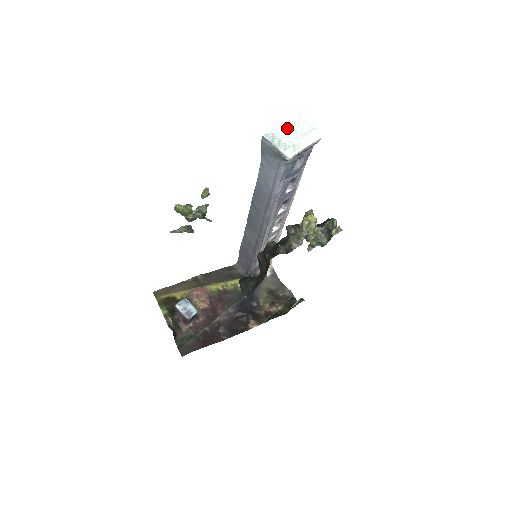
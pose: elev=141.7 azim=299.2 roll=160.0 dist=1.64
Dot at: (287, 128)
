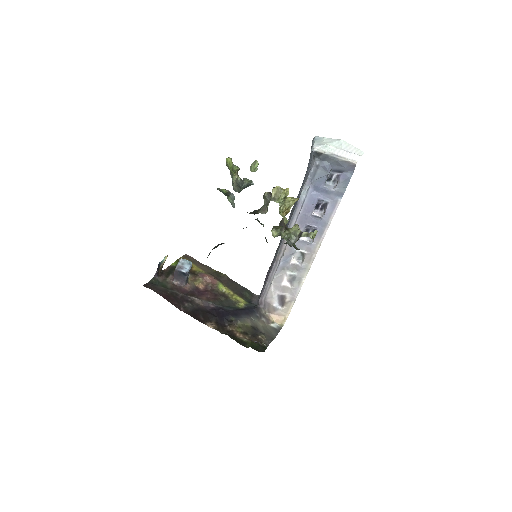
Dot at: (336, 140)
